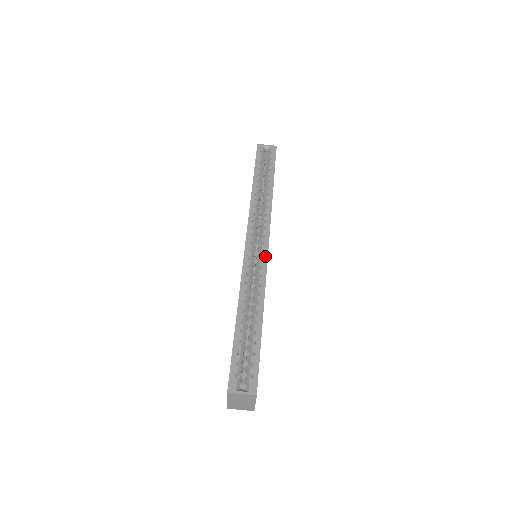
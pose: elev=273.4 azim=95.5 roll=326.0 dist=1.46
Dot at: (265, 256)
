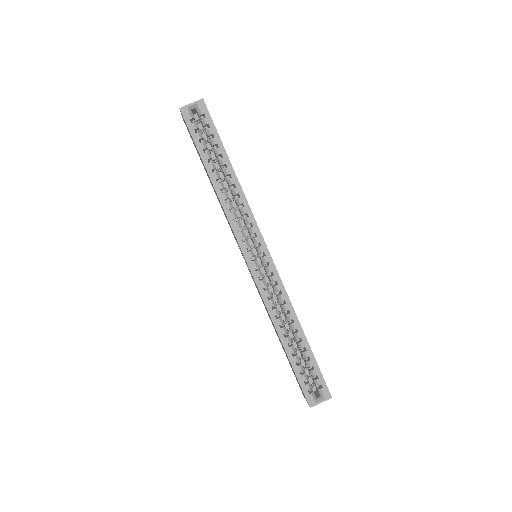
Dot at: (273, 268)
